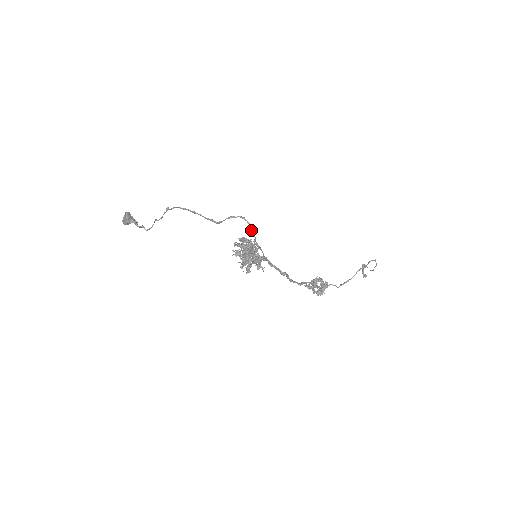
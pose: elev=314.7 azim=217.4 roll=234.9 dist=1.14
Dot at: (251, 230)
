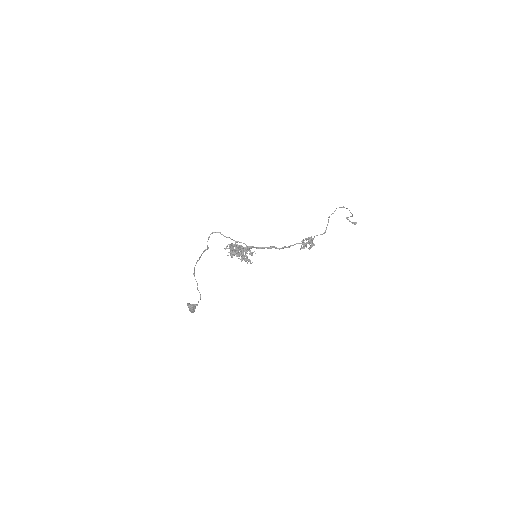
Dot at: occluded
